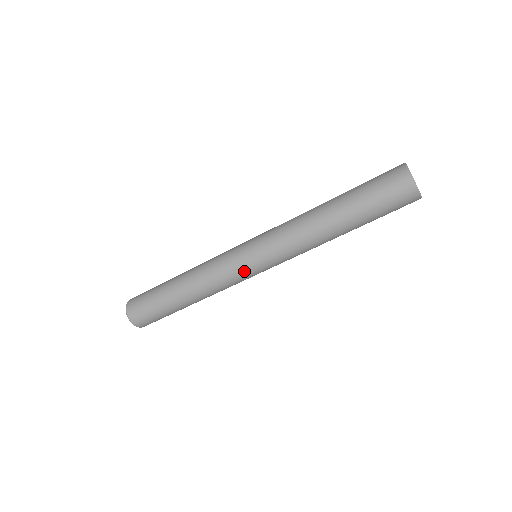
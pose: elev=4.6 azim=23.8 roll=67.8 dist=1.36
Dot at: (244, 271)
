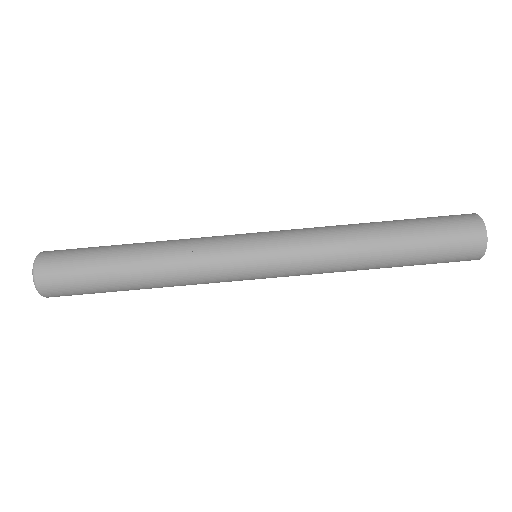
Dot at: (241, 280)
